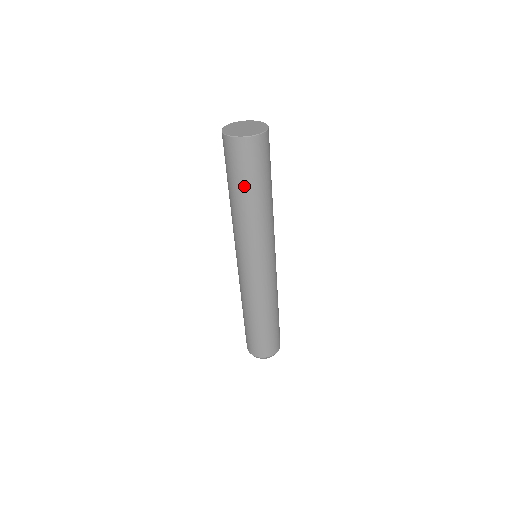
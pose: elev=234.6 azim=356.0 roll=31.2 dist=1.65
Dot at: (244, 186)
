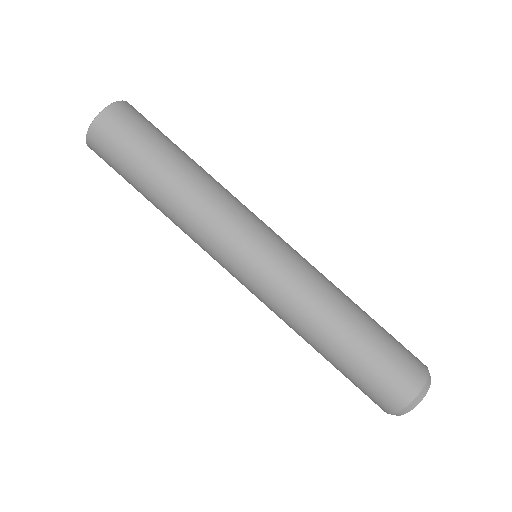
Dot at: (137, 180)
